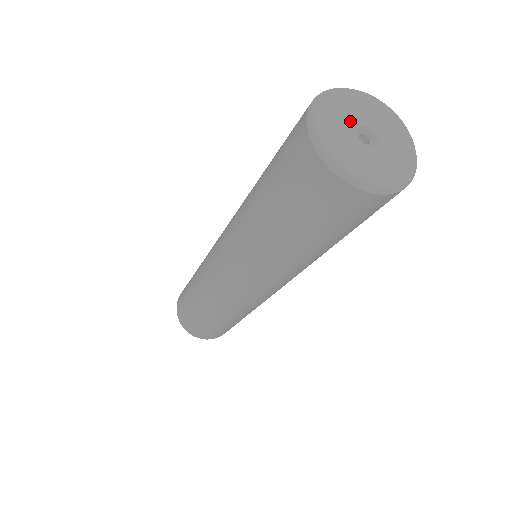
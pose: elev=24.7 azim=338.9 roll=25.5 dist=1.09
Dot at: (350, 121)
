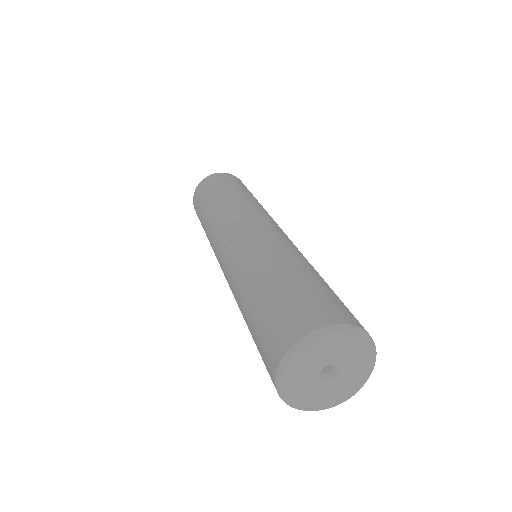
Dot at: (312, 382)
